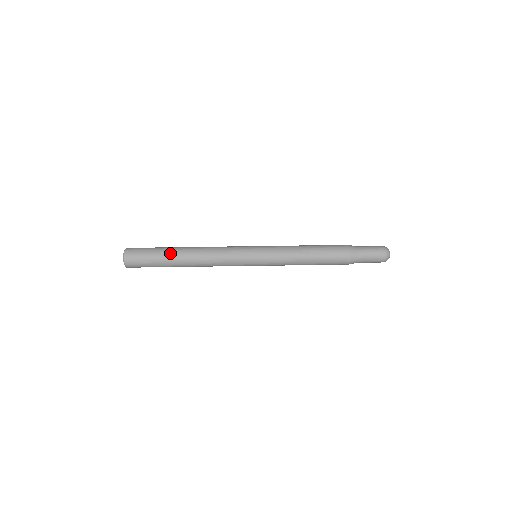
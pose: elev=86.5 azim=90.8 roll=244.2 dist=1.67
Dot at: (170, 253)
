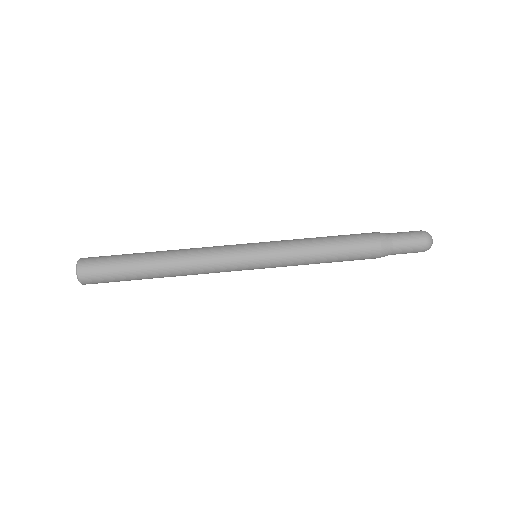
Dot at: (140, 255)
